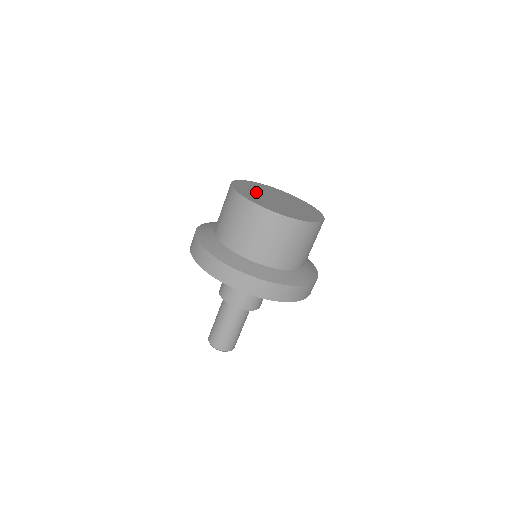
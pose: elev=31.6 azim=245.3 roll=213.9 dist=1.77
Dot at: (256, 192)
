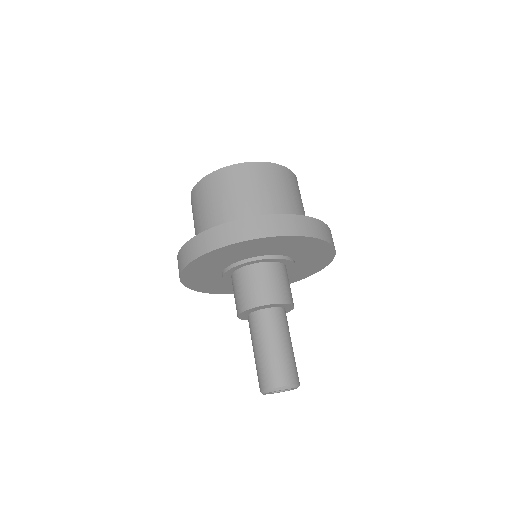
Dot at: occluded
